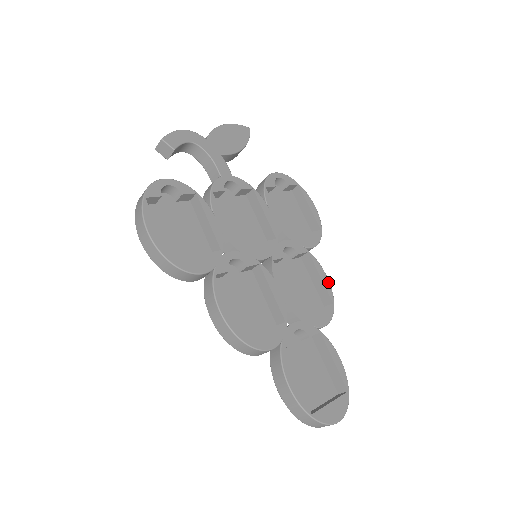
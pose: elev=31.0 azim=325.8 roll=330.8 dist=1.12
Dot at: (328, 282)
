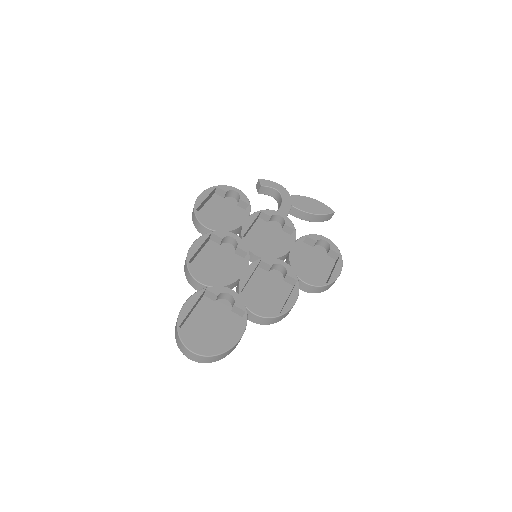
Dot at: (292, 304)
